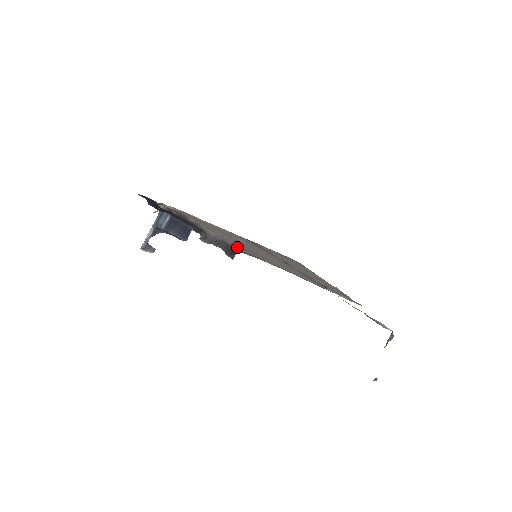
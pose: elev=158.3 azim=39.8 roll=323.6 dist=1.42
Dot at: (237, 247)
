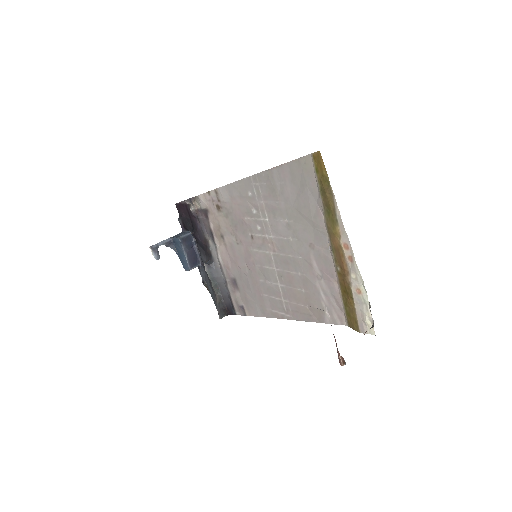
Dot at: (234, 288)
